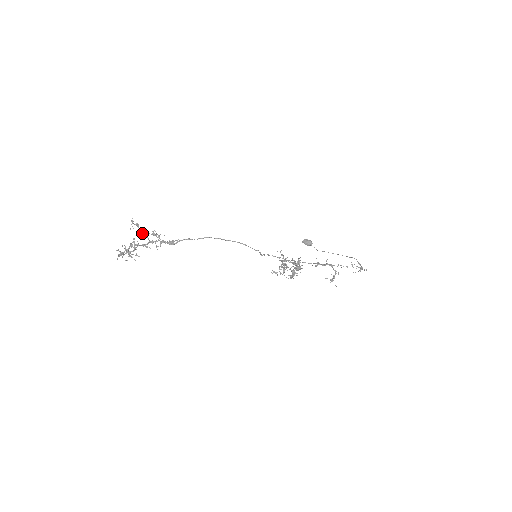
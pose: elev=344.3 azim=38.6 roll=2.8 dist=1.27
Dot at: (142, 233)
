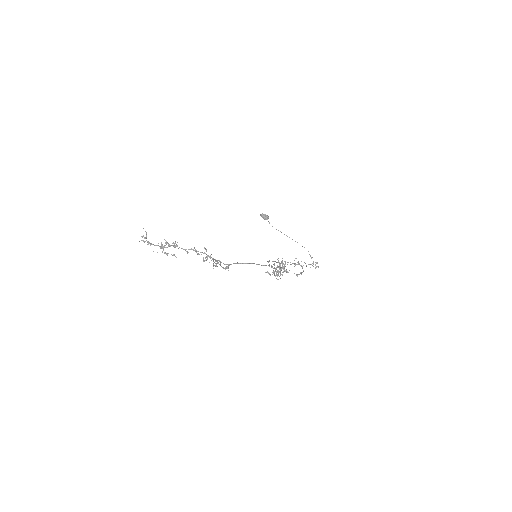
Dot at: occluded
